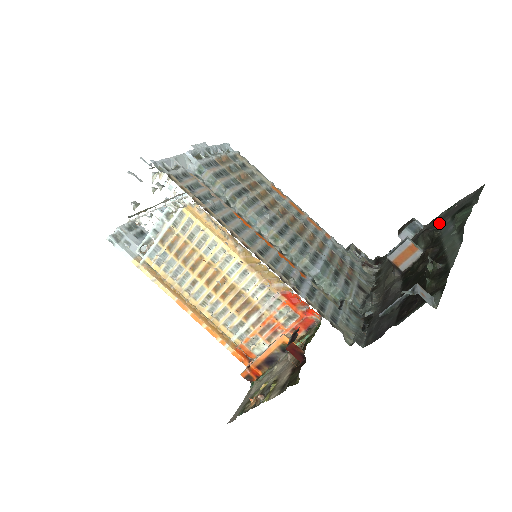
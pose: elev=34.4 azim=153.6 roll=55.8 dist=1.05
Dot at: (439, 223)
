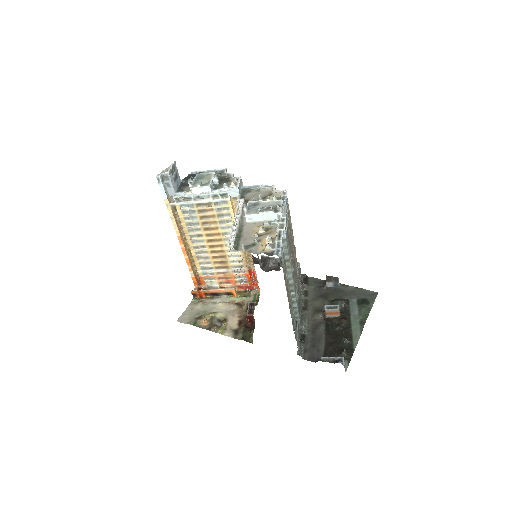
Dot at: (350, 296)
